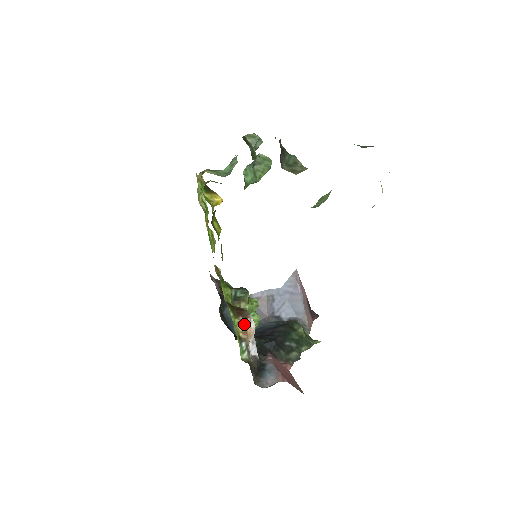
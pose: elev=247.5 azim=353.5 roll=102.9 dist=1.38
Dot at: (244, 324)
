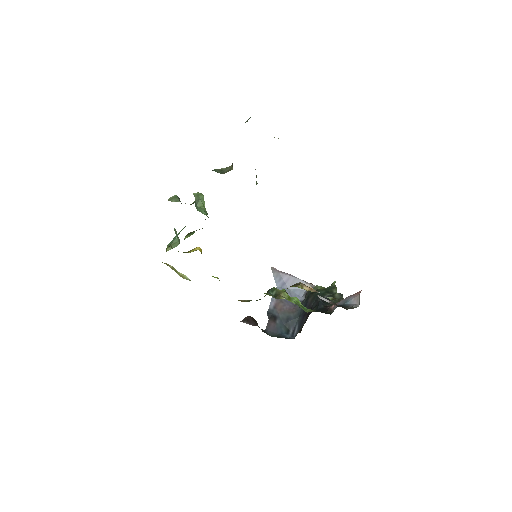
Dot at: (305, 286)
